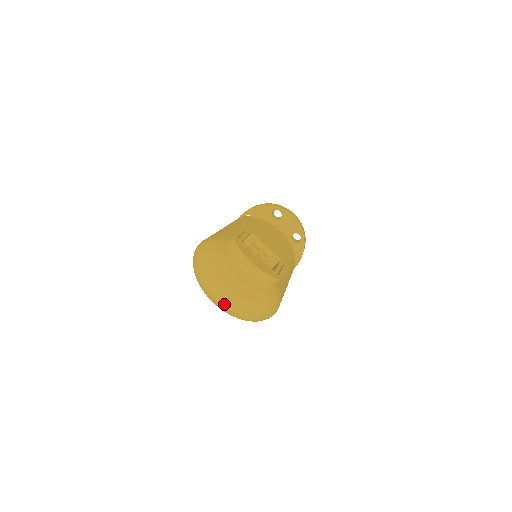
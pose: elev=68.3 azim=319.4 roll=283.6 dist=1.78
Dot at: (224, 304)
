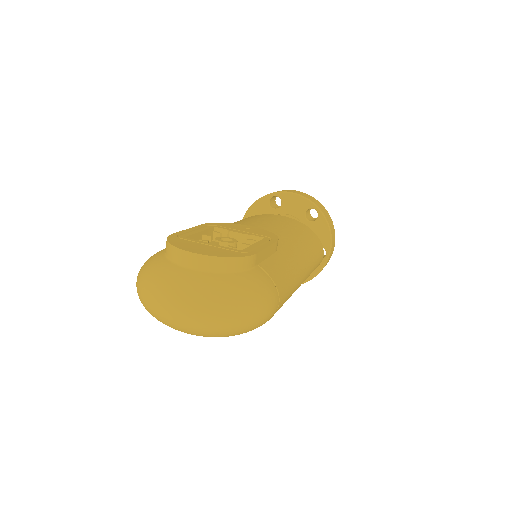
Dot at: (184, 325)
